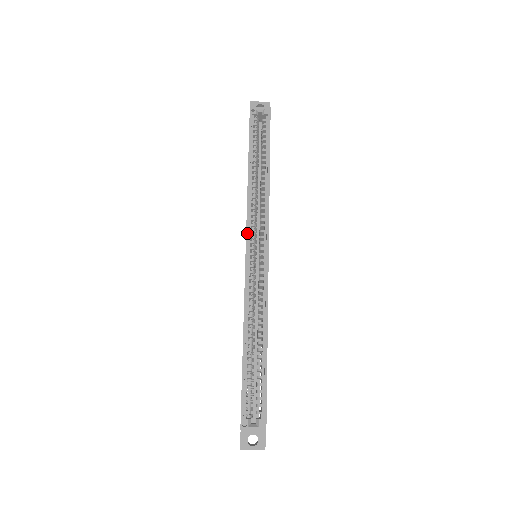
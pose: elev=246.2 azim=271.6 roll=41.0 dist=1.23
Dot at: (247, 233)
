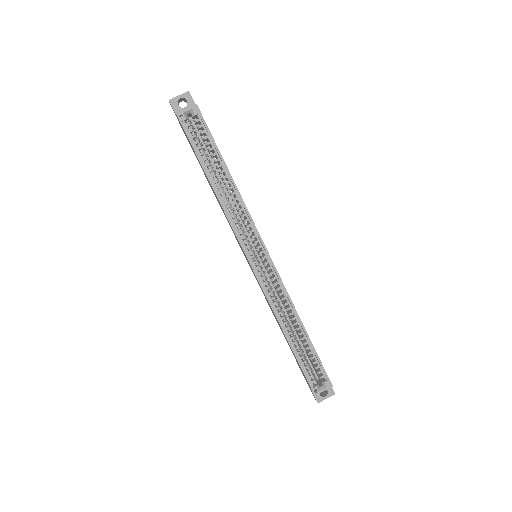
Dot at: (242, 247)
